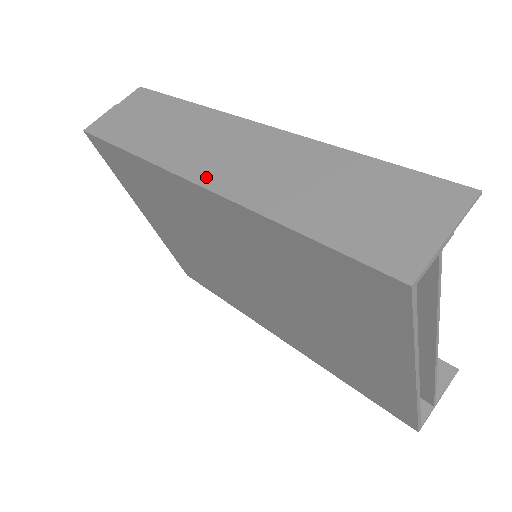
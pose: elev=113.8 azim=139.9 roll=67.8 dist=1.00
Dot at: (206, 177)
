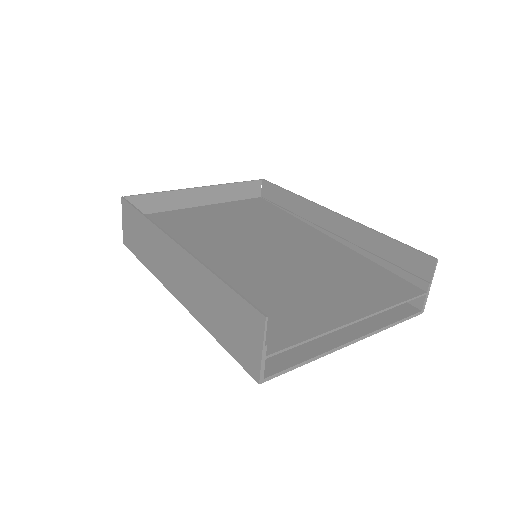
Dot at: (176, 292)
